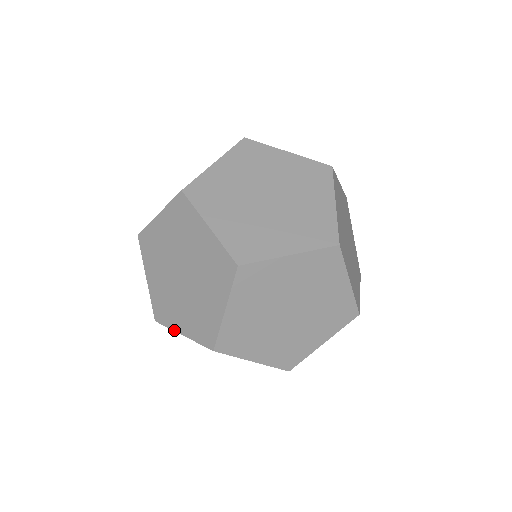
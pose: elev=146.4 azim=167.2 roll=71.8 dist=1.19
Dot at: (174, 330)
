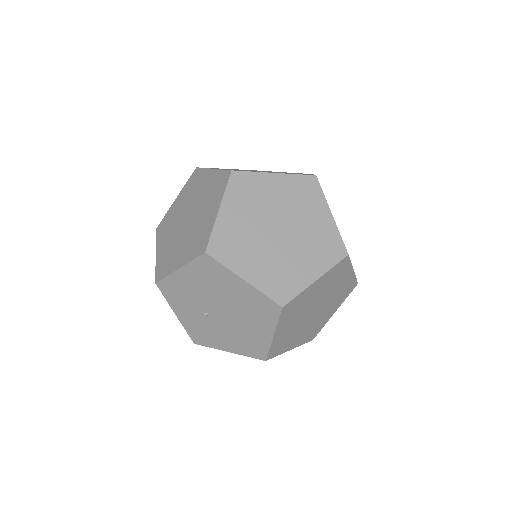
Dot at: (172, 272)
